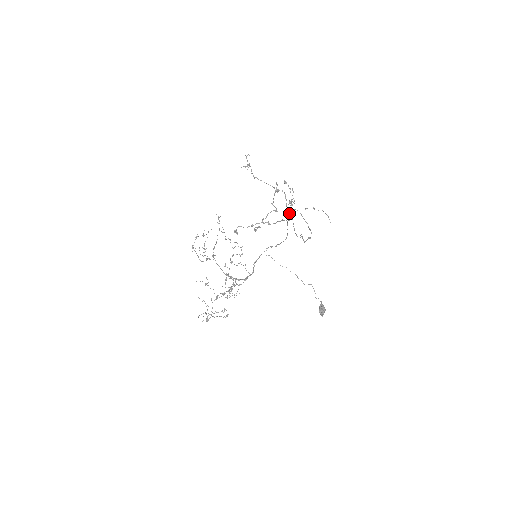
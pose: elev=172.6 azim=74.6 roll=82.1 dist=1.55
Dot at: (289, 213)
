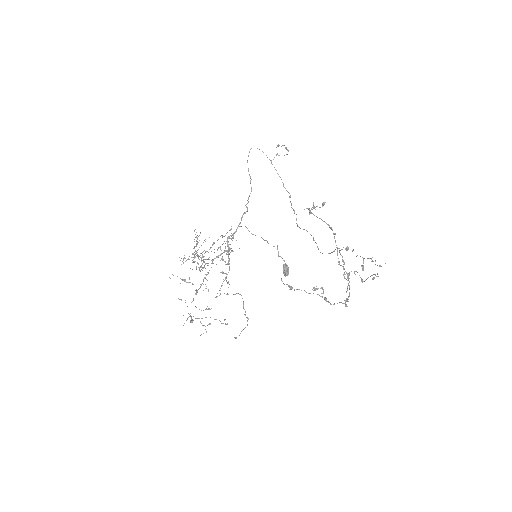
Dot at: occluded
